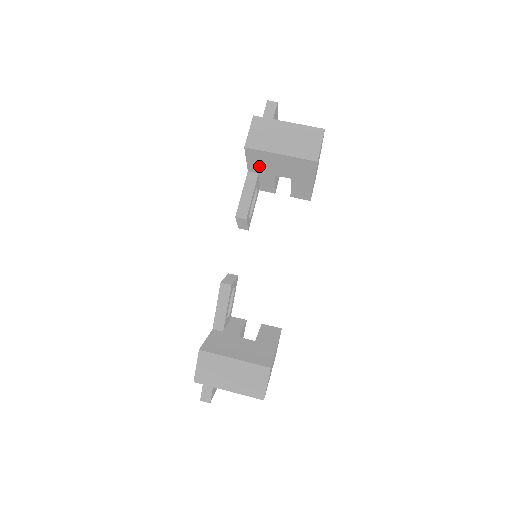
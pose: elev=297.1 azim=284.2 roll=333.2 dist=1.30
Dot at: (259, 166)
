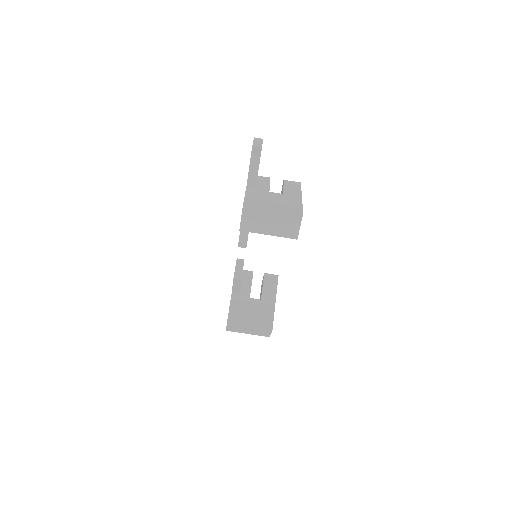
Dot at: occluded
